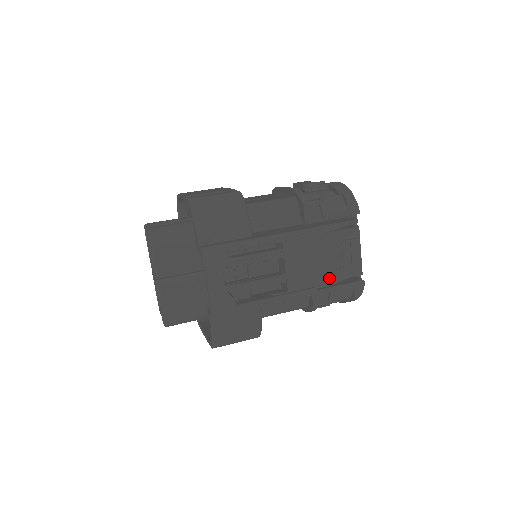
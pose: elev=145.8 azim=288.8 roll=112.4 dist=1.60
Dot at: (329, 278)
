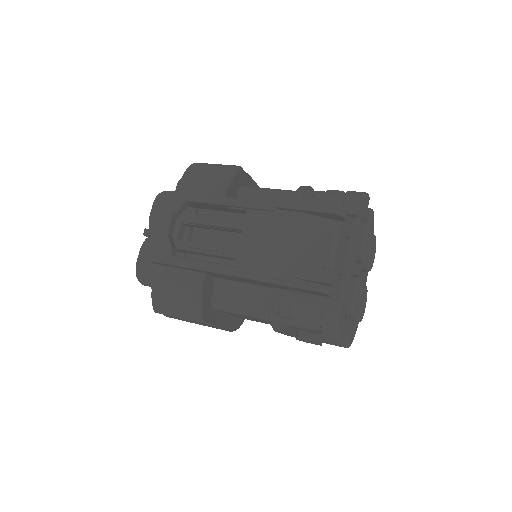
Dot at: (285, 271)
